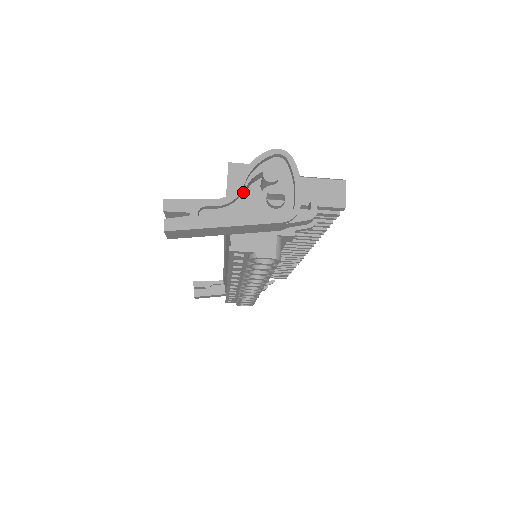
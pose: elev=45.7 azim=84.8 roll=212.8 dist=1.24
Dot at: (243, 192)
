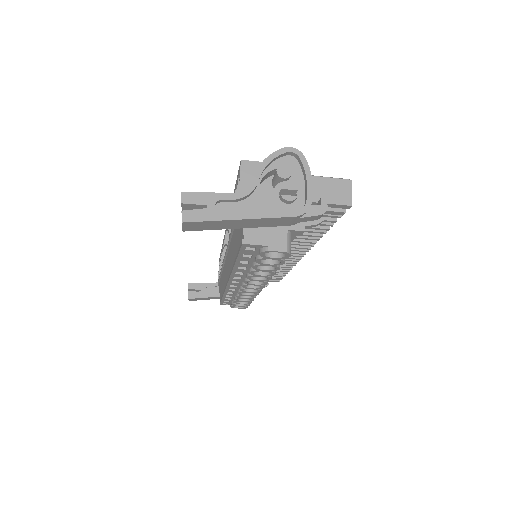
Dot at: (257, 187)
